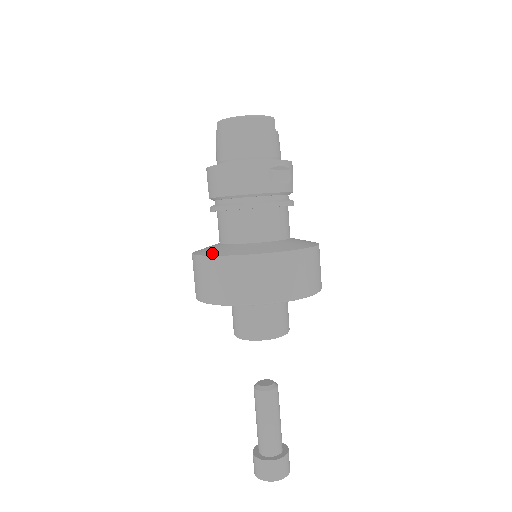
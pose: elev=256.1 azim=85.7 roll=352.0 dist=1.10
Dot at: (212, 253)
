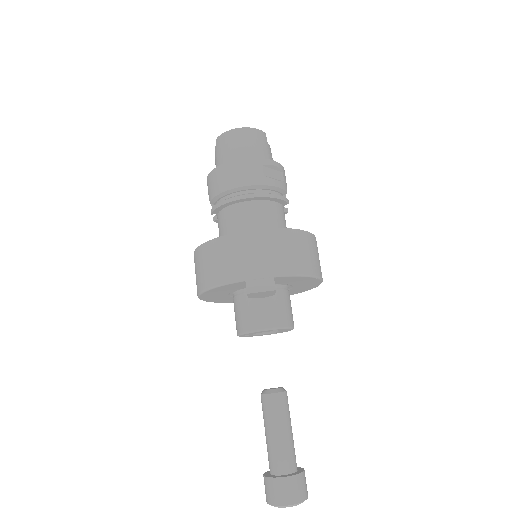
Dot at: (213, 239)
